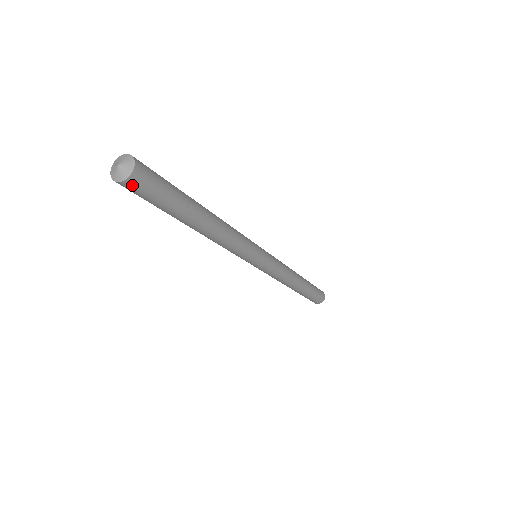
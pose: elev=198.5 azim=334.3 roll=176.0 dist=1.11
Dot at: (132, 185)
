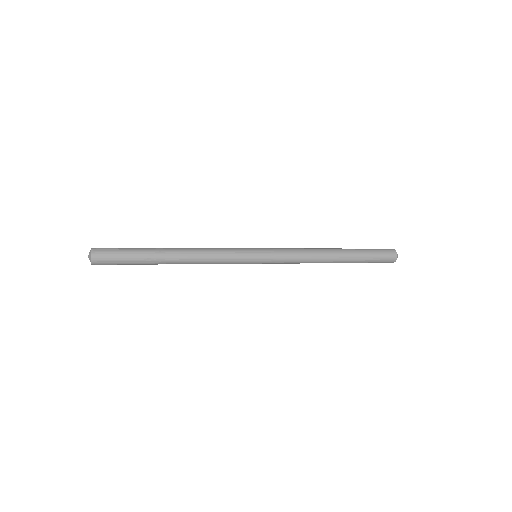
Dot at: (98, 264)
